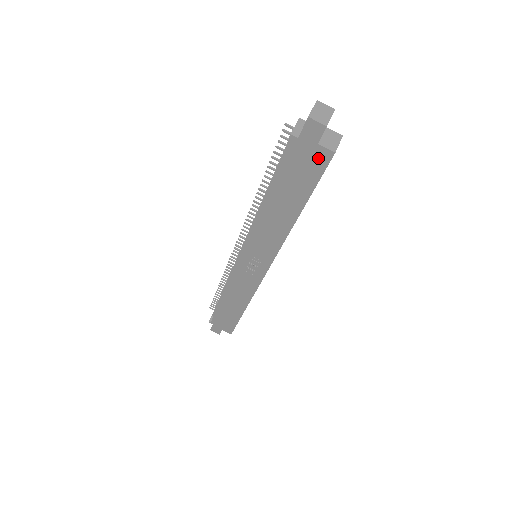
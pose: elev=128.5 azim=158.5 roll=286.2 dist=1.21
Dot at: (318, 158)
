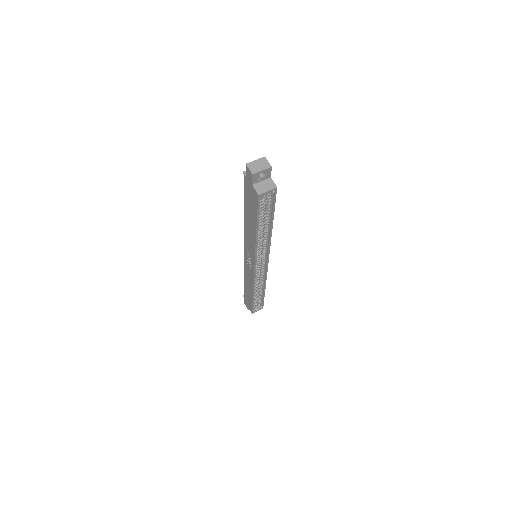
Dot at: (254, 195)
